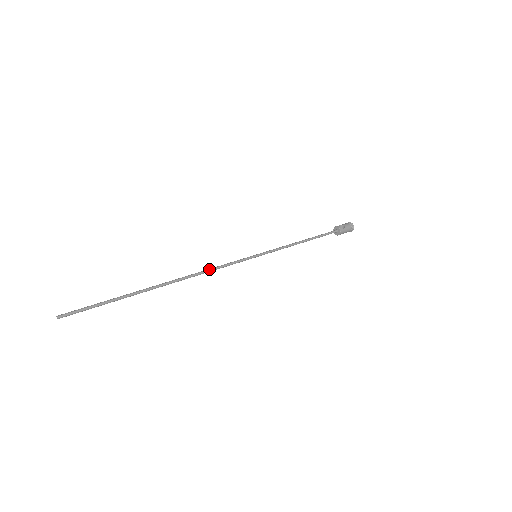
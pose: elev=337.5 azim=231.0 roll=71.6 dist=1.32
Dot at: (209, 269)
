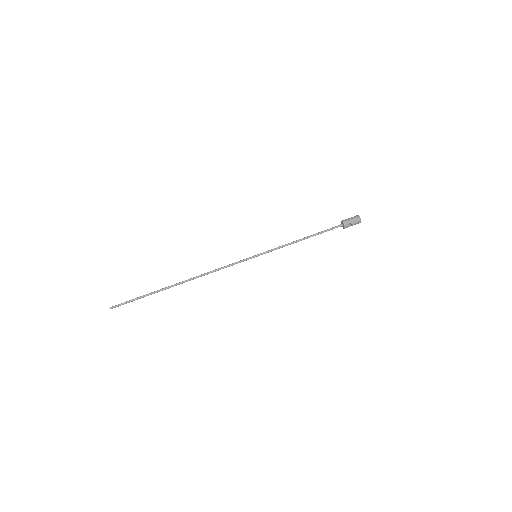
Dot at: occluded
